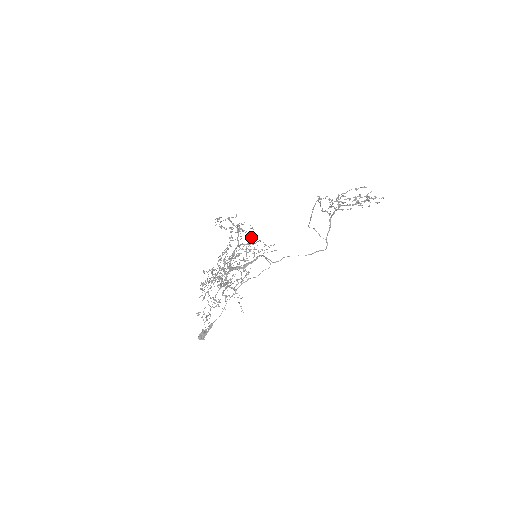
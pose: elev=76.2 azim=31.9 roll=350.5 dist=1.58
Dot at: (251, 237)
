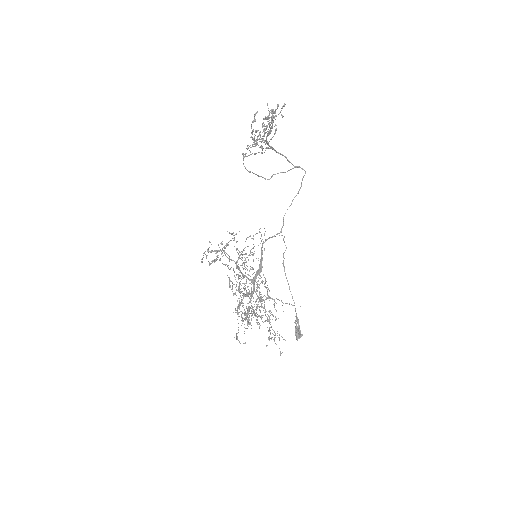
Dot at: occluded
